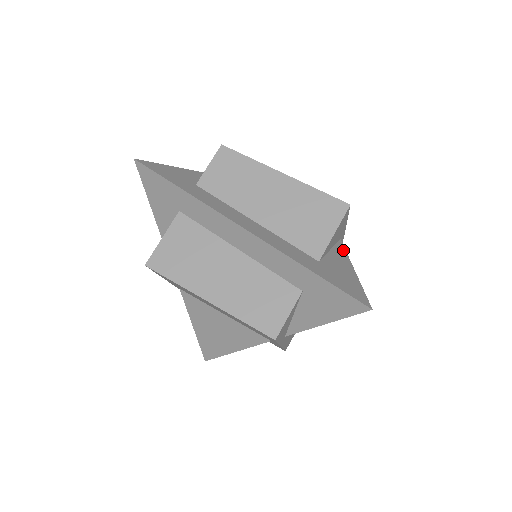
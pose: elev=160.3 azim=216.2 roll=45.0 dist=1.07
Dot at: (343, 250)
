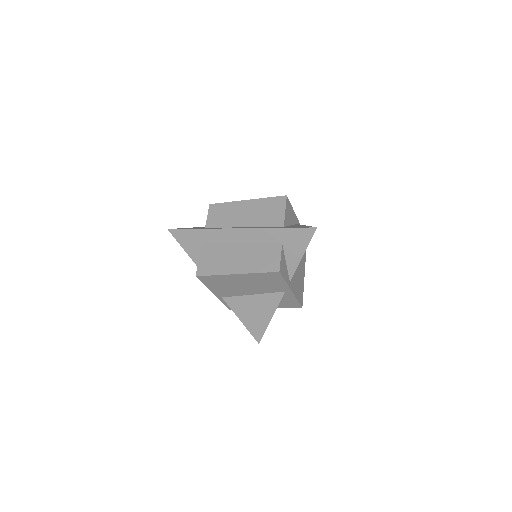
Dot at: occluded
